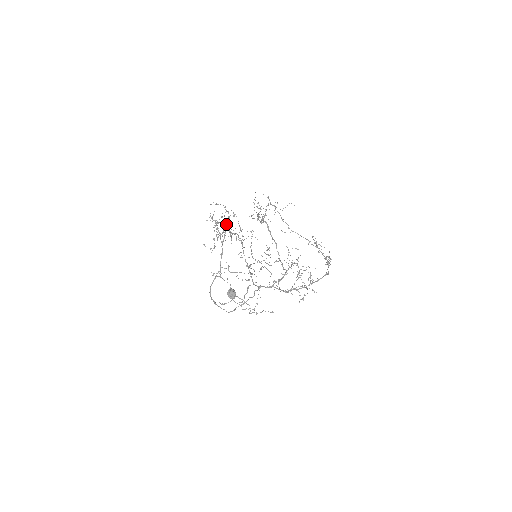
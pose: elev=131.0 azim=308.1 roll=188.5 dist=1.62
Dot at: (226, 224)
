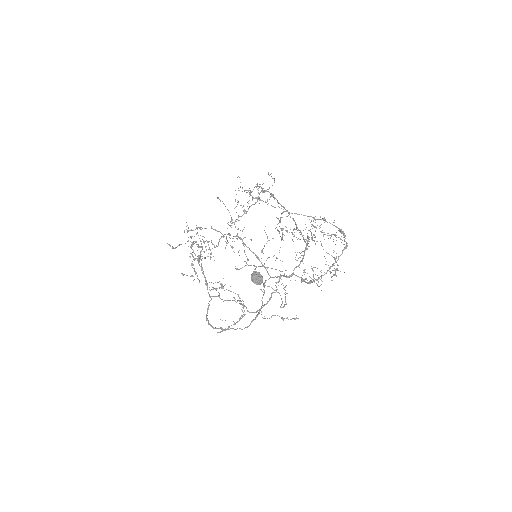
Dot at: occluded
